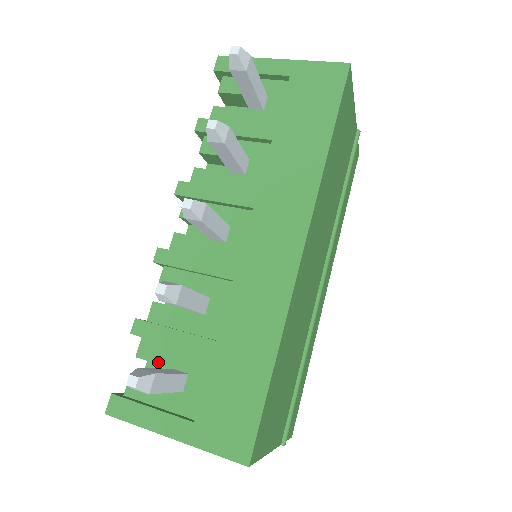
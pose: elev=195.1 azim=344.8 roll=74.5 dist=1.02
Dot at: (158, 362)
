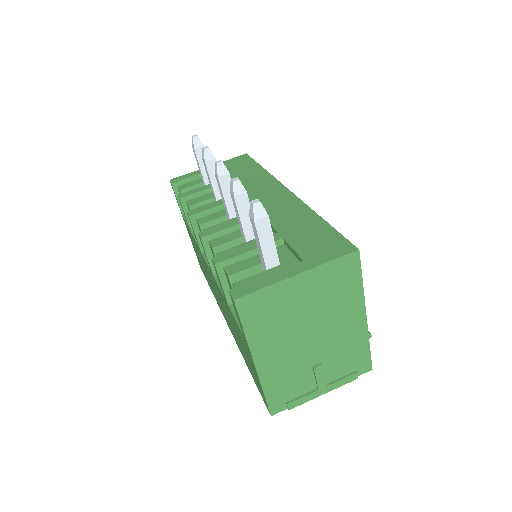
Dot at: (248, 267)
